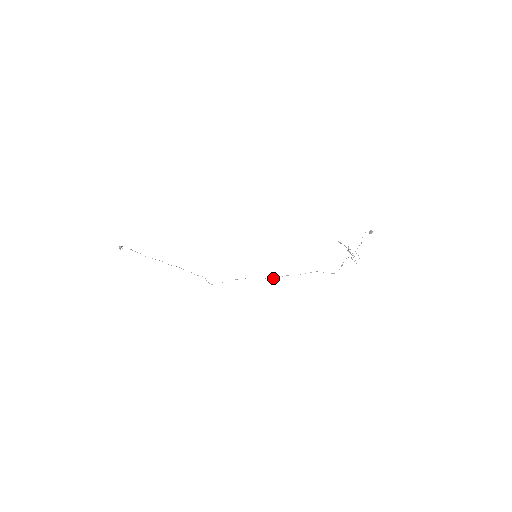
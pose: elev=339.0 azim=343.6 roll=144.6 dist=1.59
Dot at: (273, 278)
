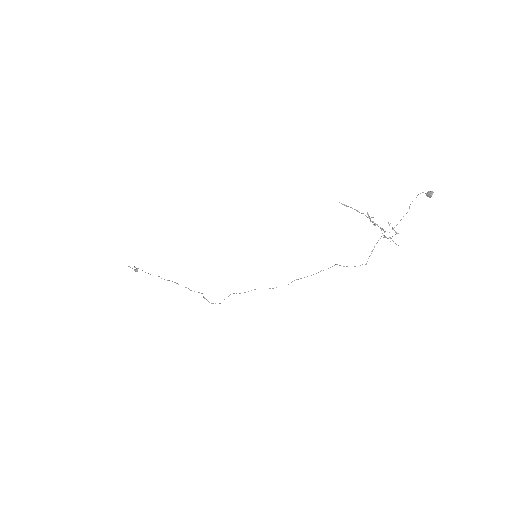
Dot at: occluded
